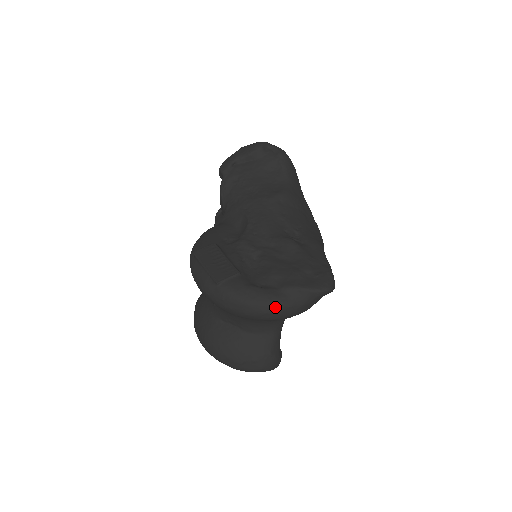
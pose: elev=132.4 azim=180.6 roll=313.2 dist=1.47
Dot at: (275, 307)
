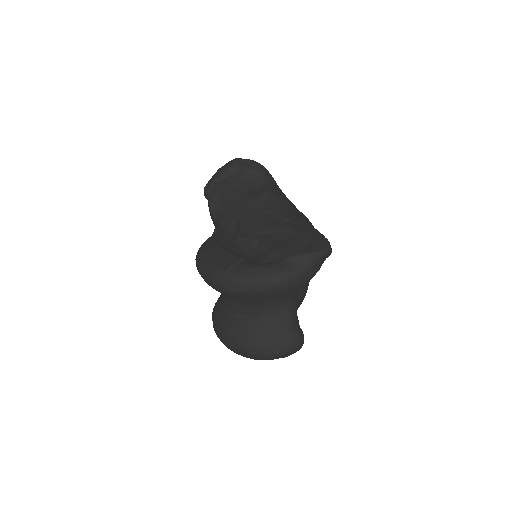
Dot at: (283, 276)
